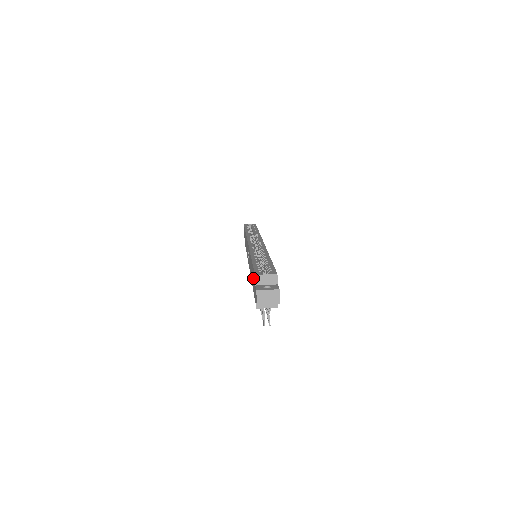
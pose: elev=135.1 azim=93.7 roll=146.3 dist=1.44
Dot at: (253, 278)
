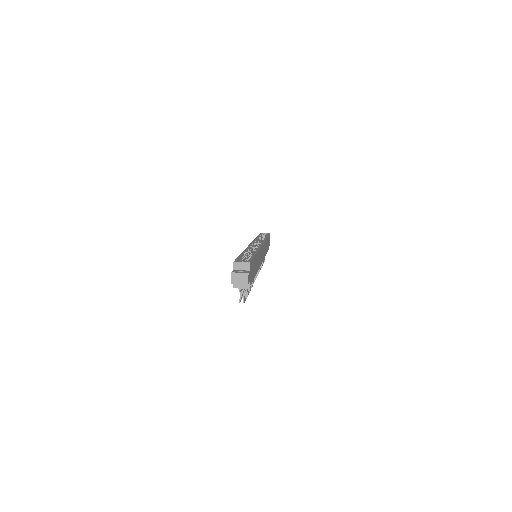
Dot at: occluded
